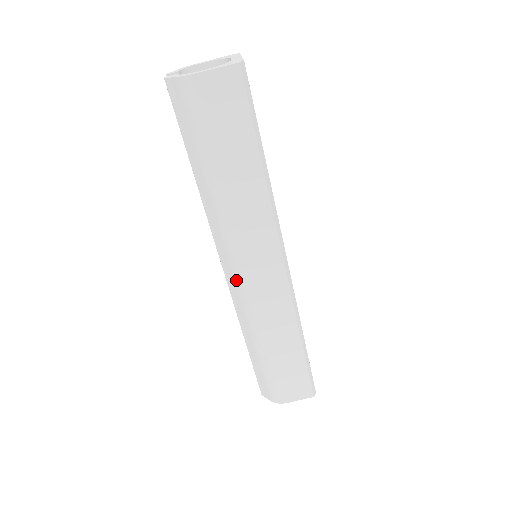
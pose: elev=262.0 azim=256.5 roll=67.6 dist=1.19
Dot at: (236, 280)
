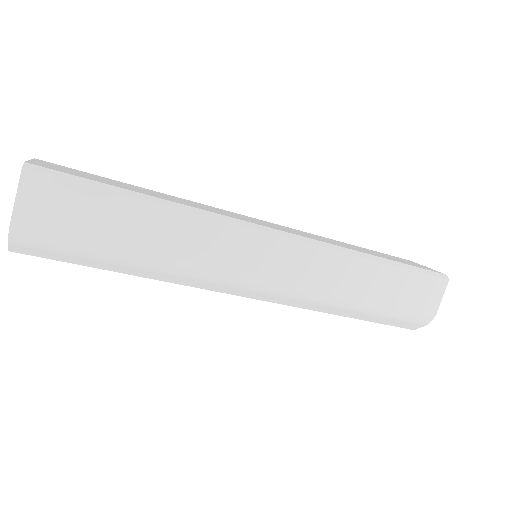
Dot at: (265, 292)
